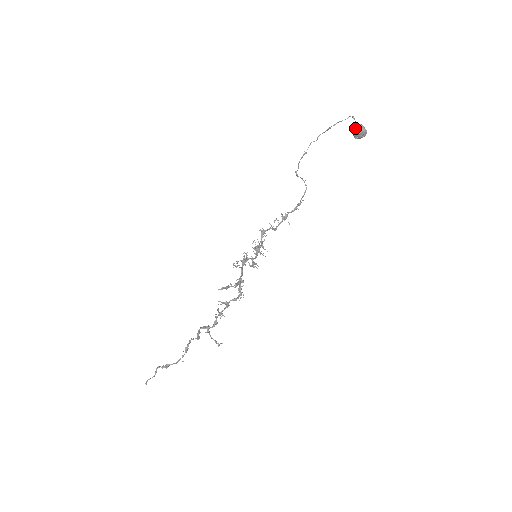
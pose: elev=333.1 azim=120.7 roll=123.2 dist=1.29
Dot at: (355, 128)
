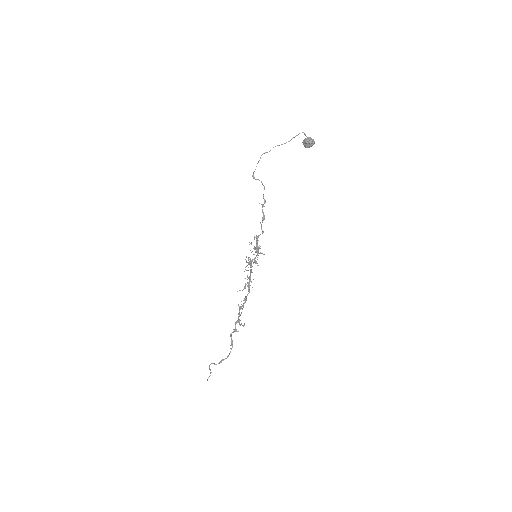
Dot at: (308, 142)
